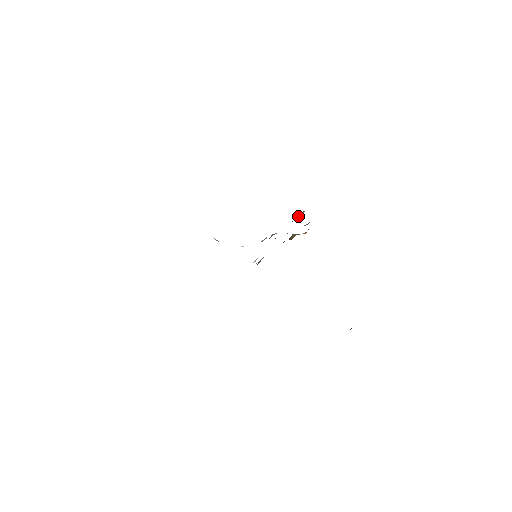
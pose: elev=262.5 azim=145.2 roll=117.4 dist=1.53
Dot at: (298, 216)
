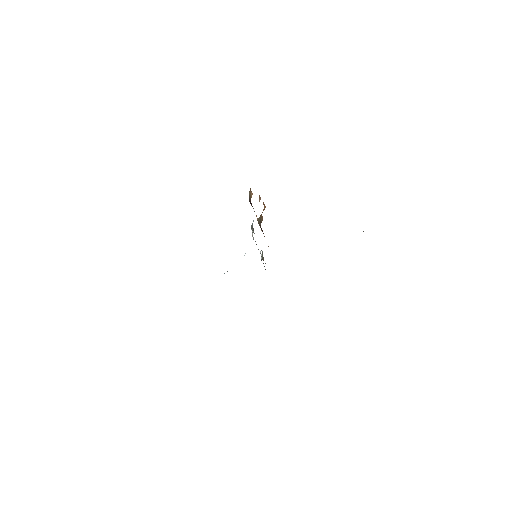
Dot at: (251, 197)
